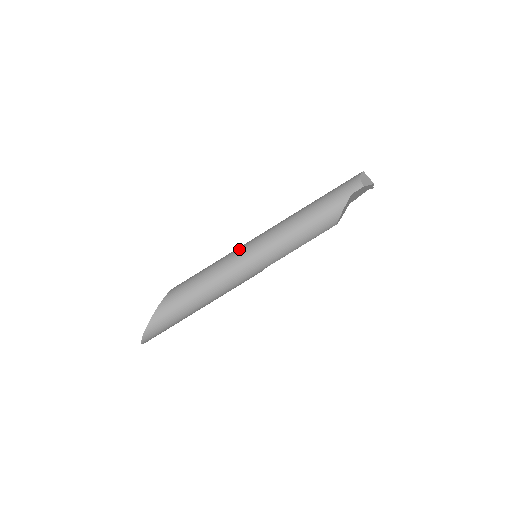
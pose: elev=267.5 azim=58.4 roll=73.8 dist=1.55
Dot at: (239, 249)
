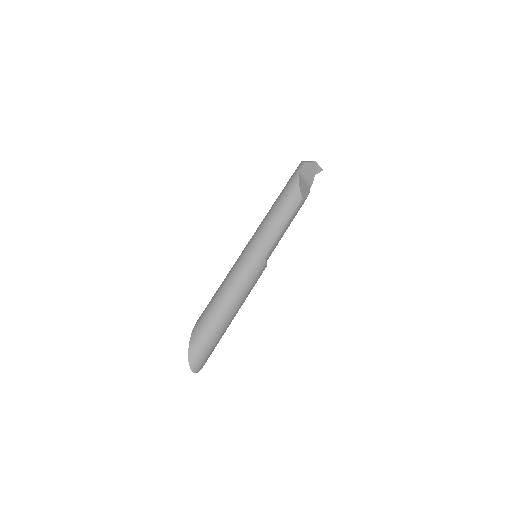
Dot at: (239, 256)
